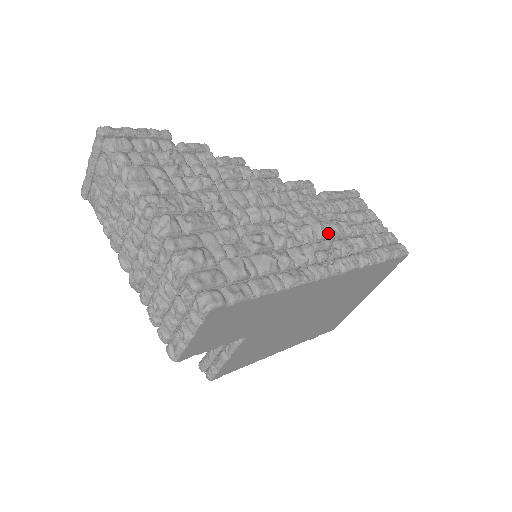
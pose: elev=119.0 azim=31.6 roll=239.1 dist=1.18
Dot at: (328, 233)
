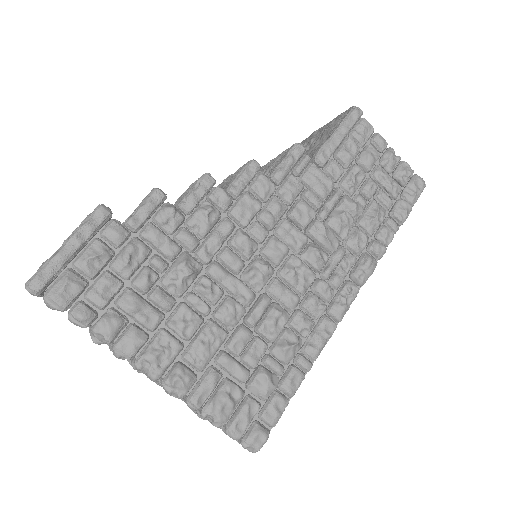
Dot at: (338, 237)
